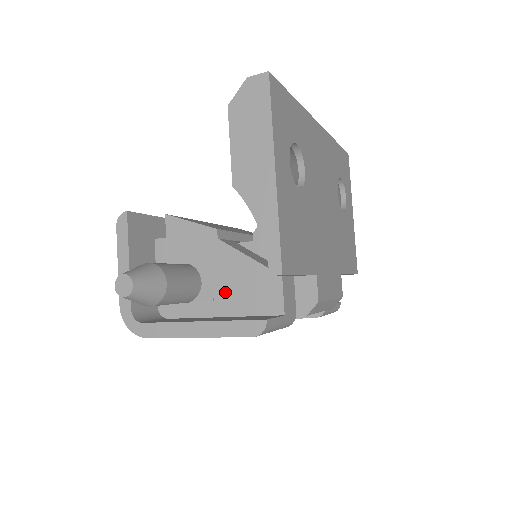
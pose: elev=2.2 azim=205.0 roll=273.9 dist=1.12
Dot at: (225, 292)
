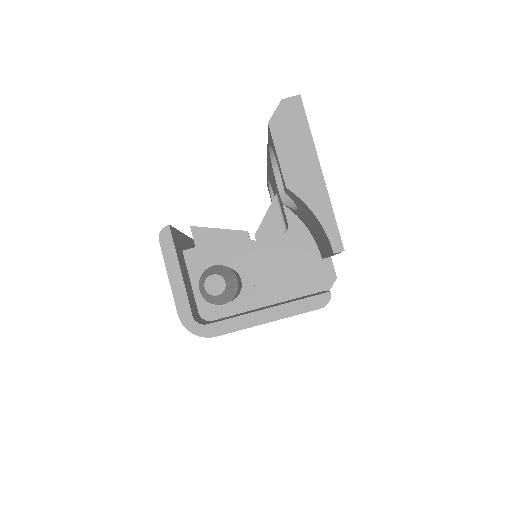
Dot at: (266, 284)
